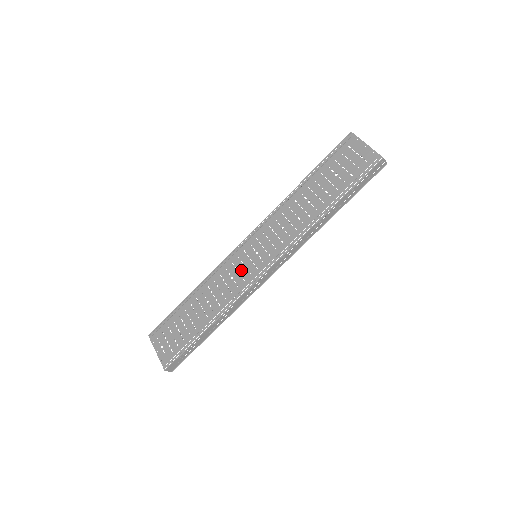
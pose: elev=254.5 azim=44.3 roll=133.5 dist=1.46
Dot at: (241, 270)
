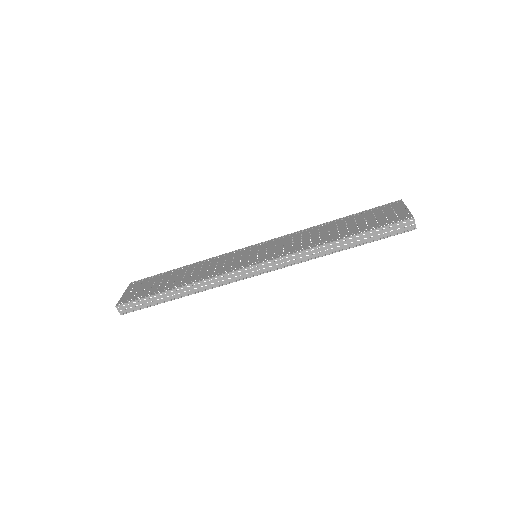
Dot at: (236, 260)
